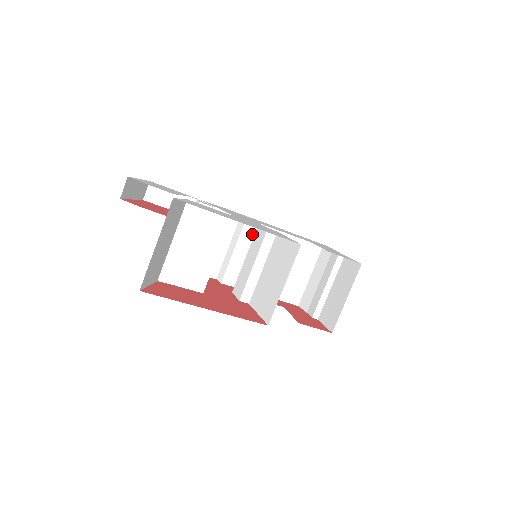
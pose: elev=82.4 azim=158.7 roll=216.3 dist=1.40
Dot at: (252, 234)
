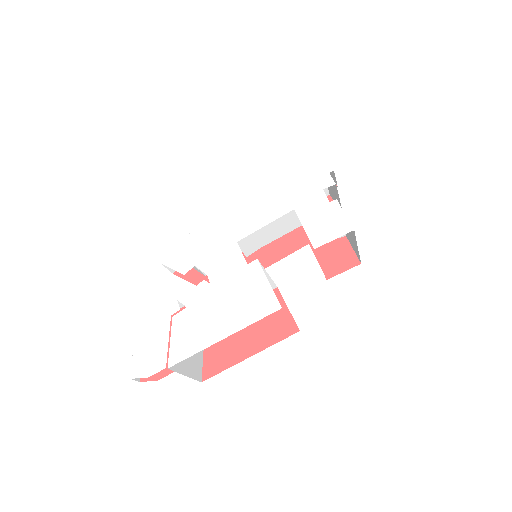
Dot at: occluded
